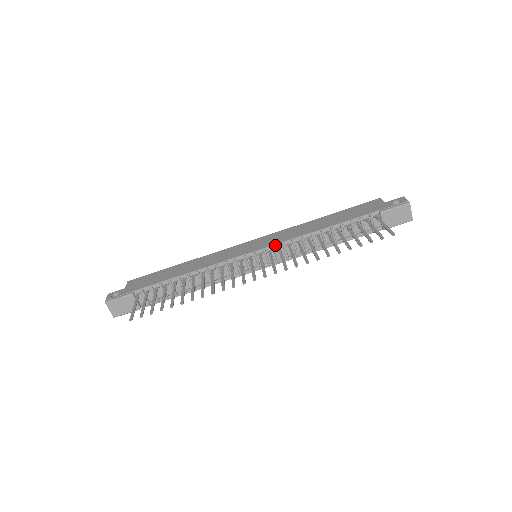
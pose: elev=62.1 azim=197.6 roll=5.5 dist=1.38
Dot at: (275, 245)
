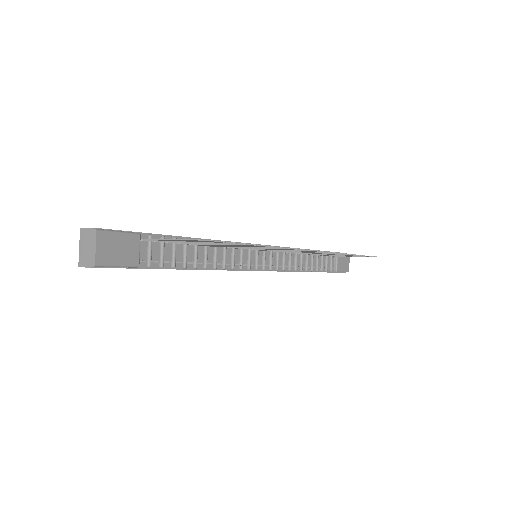
Dot at: occluded
